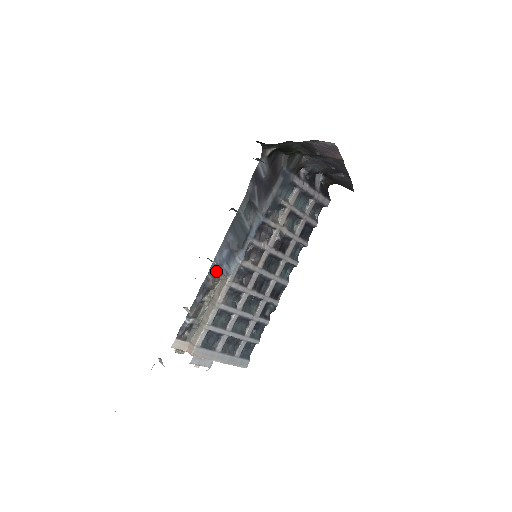
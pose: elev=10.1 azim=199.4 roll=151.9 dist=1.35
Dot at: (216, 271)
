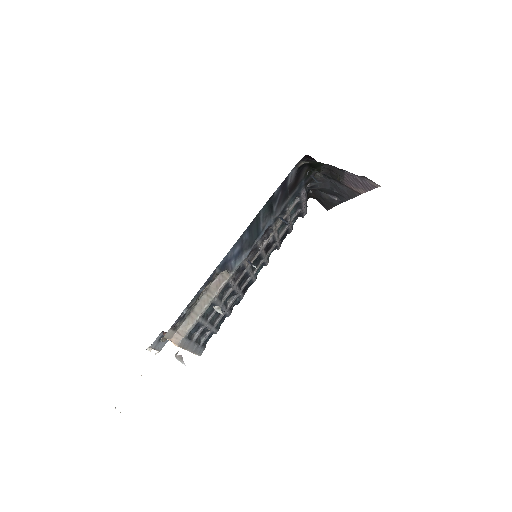
Dot at: (224, 265)
